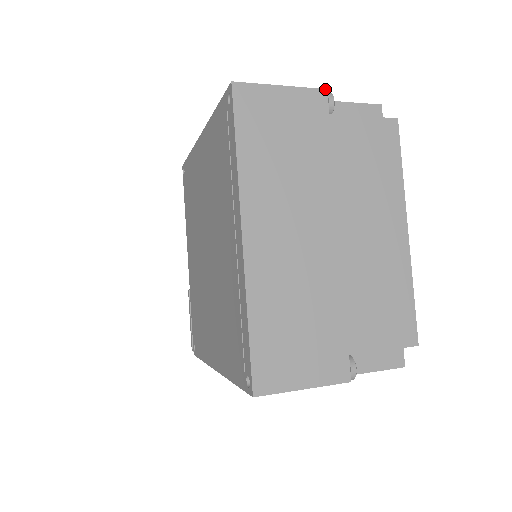
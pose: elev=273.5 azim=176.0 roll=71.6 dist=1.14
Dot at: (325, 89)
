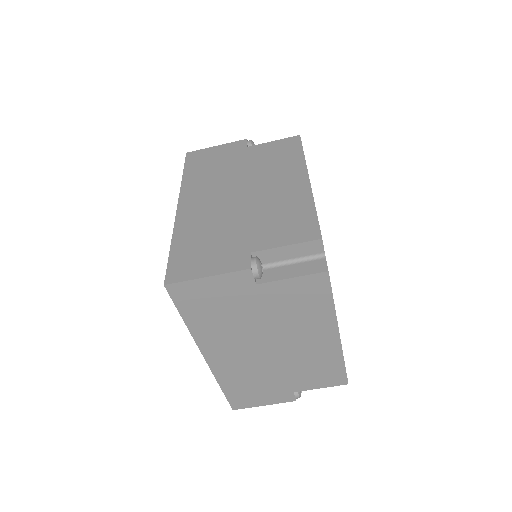
Dot at: (249, 269)
